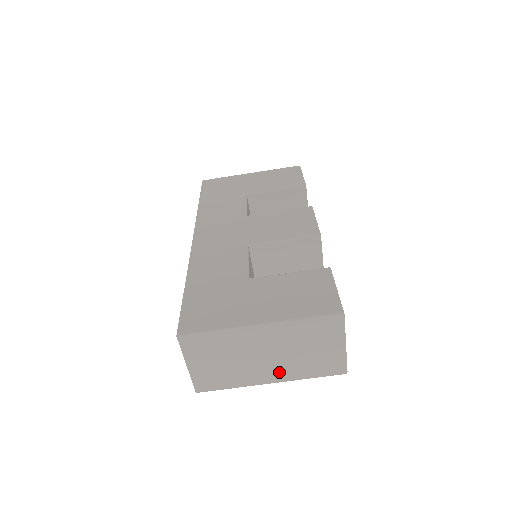
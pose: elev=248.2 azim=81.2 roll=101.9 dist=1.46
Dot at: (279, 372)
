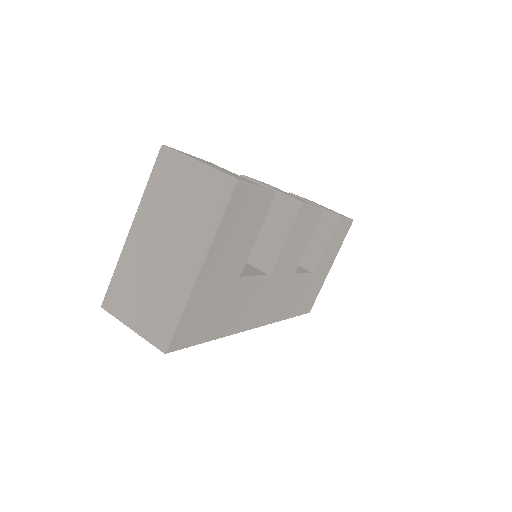
Dot at: (190, 250)
